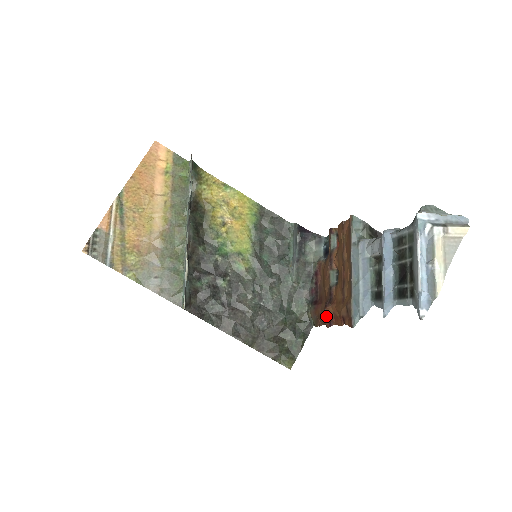
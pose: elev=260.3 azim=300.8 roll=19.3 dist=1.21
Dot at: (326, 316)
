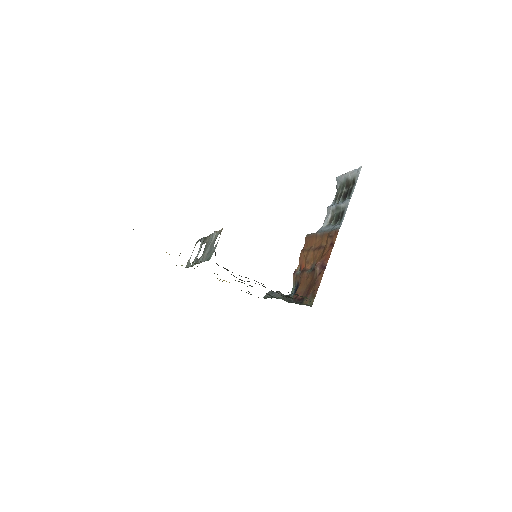
Dot at: (319, 272)
